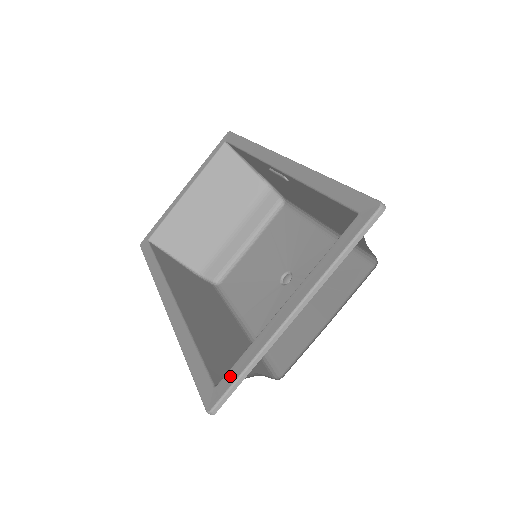
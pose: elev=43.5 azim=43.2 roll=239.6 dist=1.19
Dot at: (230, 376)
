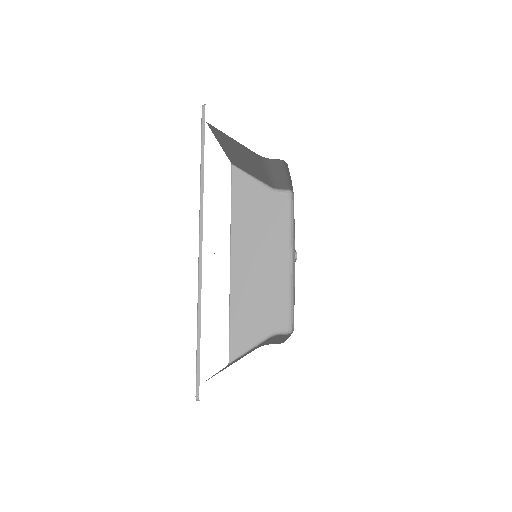
Dot at: occluded
